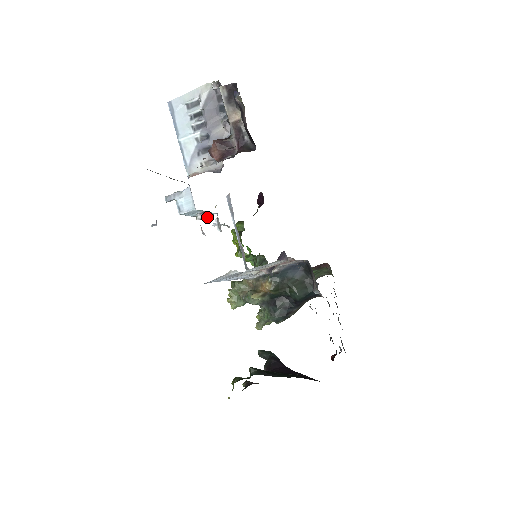
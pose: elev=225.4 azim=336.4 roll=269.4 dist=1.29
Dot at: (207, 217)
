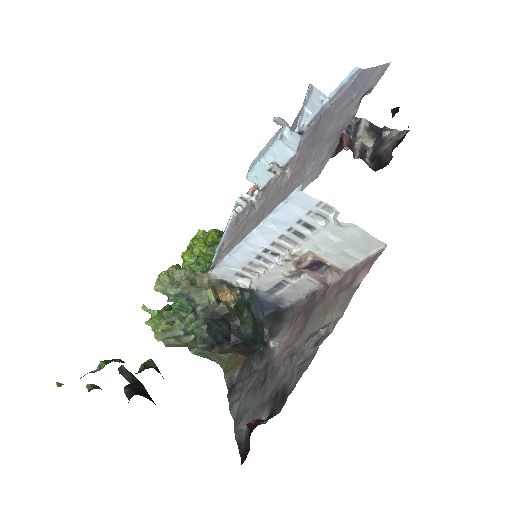
Dot at: (279, 173)
